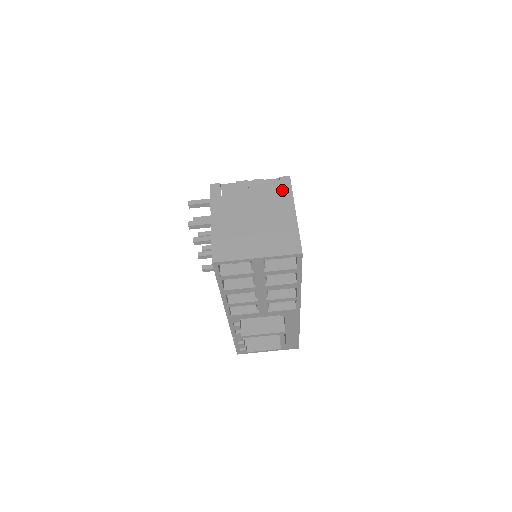
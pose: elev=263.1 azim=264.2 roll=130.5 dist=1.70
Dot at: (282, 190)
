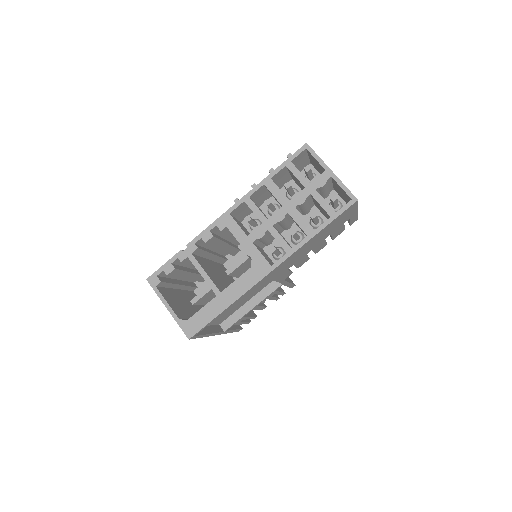
Dot at: occluded
